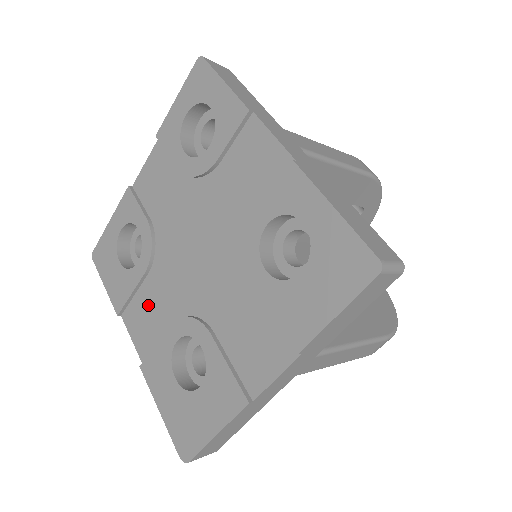
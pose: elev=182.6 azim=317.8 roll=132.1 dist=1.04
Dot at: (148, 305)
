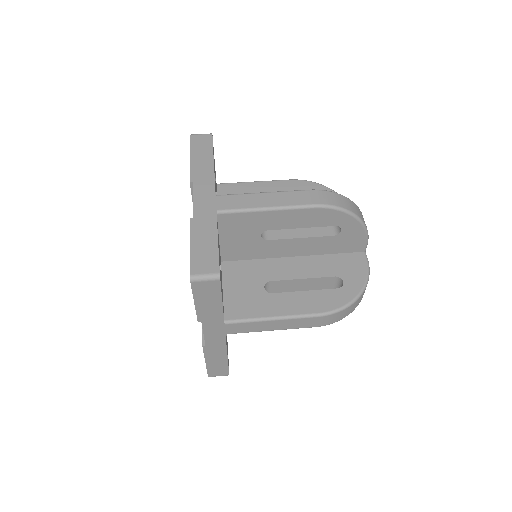
Dot at: occluded
